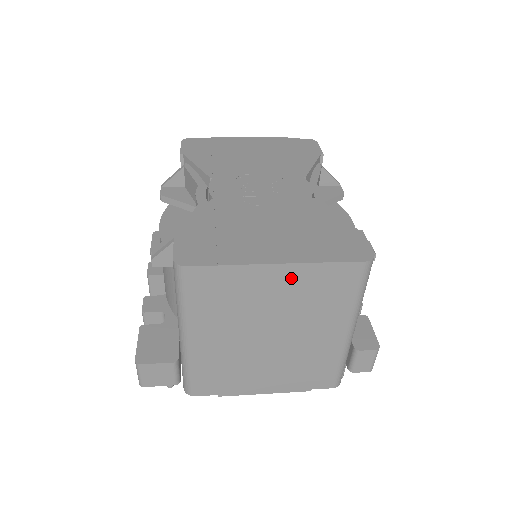
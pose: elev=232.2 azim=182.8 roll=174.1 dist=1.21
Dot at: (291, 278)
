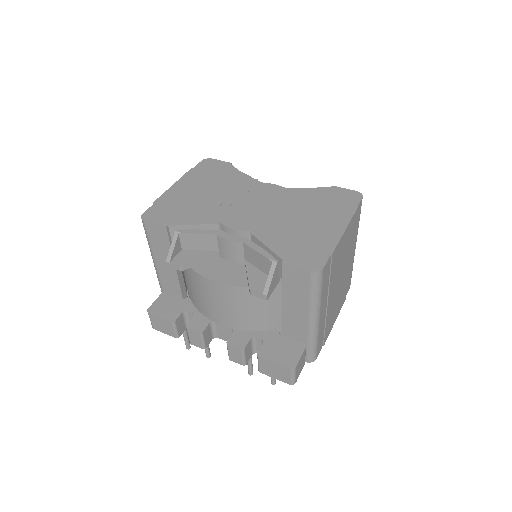
Dot at: (348, 233)
